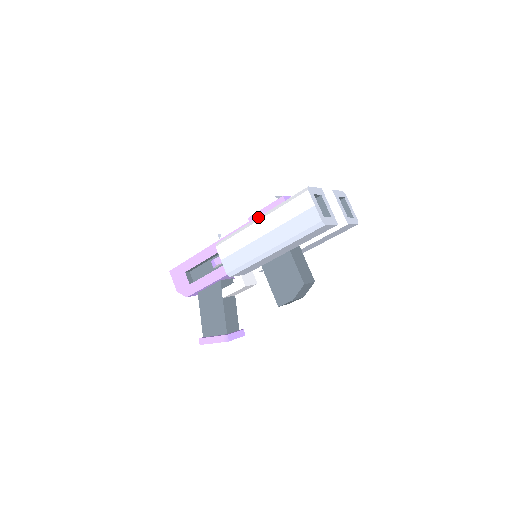
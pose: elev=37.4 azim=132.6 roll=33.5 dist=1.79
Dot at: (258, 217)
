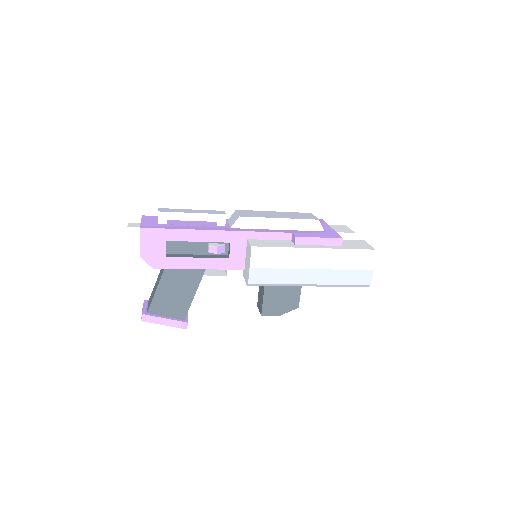
Dot at: (314, 248)
